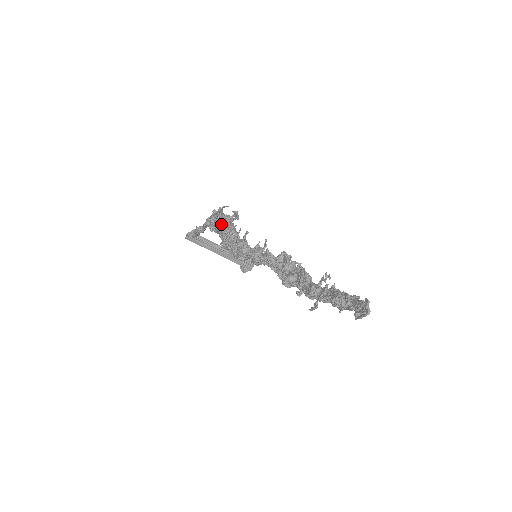
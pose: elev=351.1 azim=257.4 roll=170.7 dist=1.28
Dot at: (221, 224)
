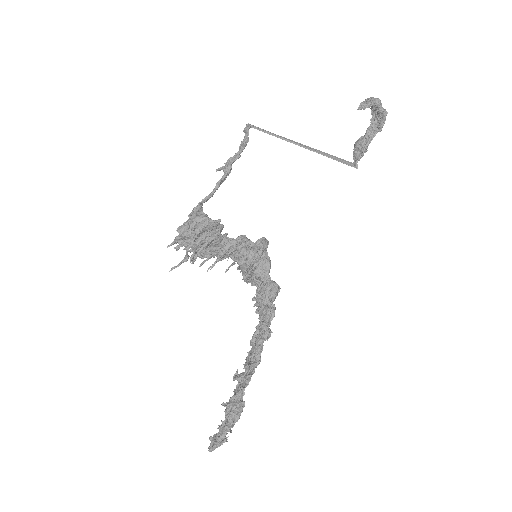
Dot at: occluded
